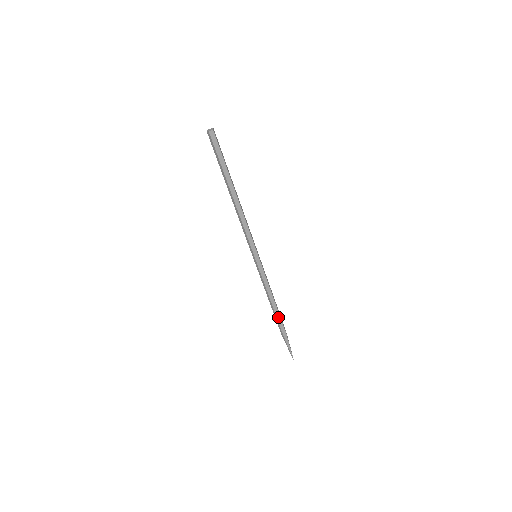
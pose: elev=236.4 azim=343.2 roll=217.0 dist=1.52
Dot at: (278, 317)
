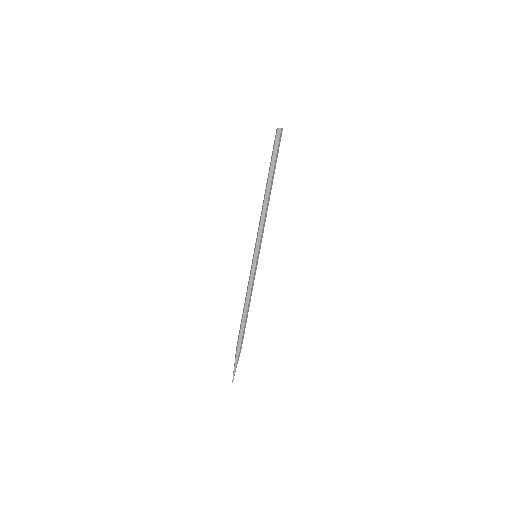
Dot at: (244, 327)
